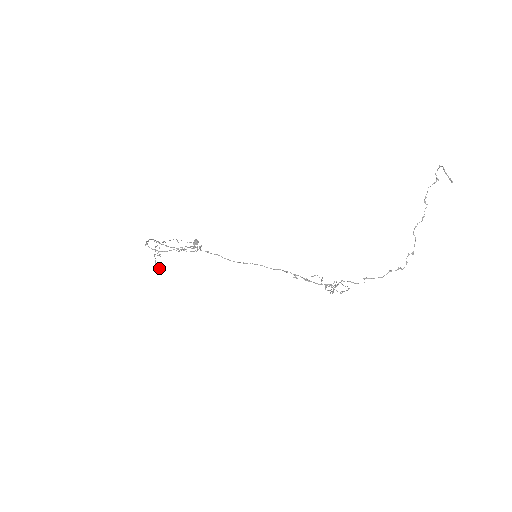
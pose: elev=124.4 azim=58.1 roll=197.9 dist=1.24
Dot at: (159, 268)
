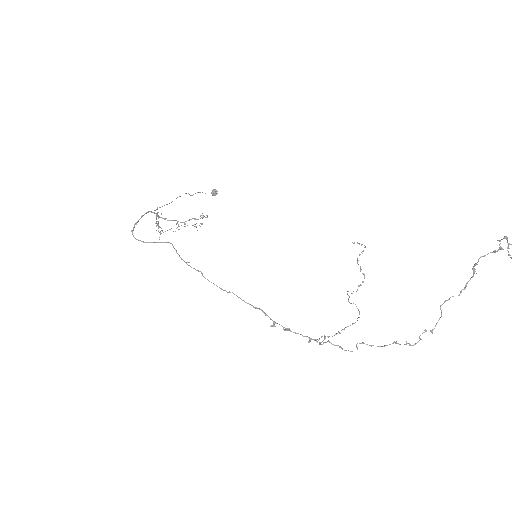
Dot at: (165, 231)
